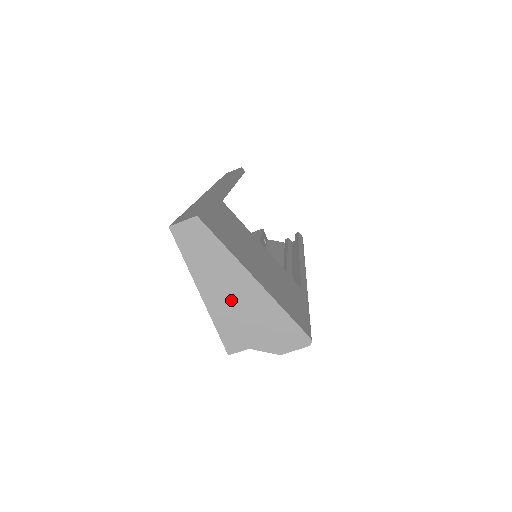
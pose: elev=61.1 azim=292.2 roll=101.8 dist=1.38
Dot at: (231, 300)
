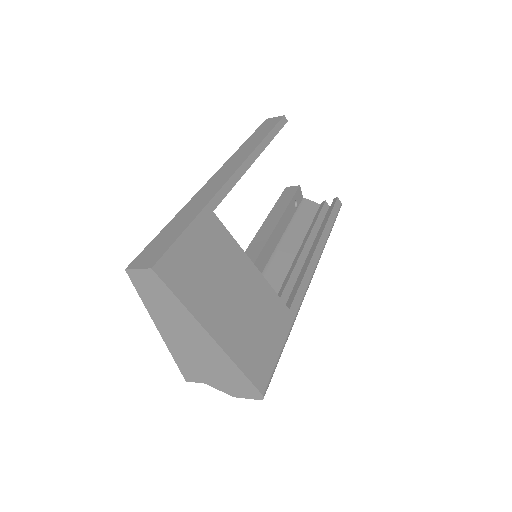
Dot at: (187, 344)
